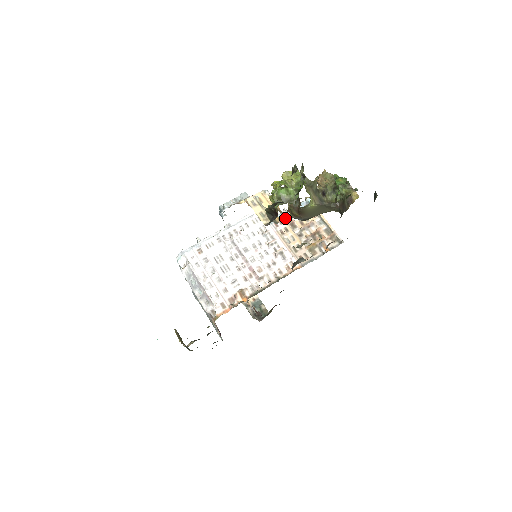
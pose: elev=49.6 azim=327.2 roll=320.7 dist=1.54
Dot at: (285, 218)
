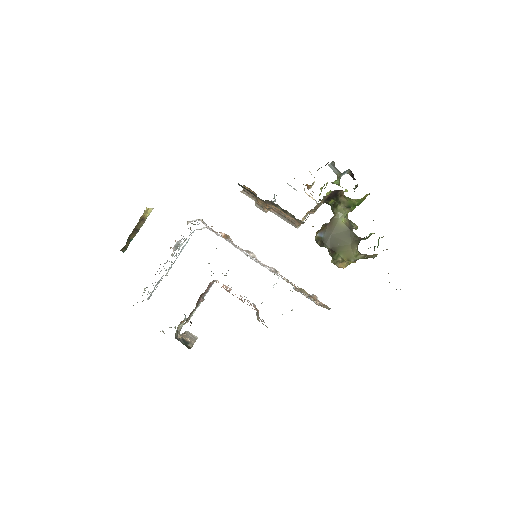
Dot at: (294, 289)
